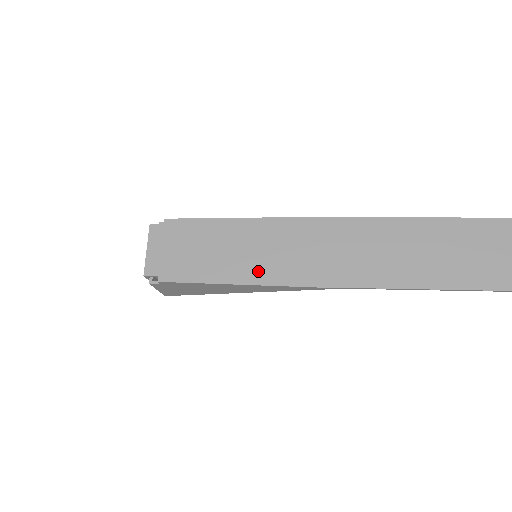
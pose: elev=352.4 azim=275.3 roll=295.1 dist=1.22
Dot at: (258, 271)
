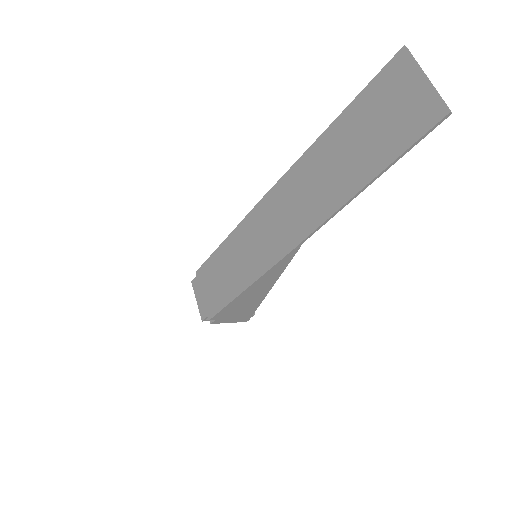
Dot at: (251, 270)
